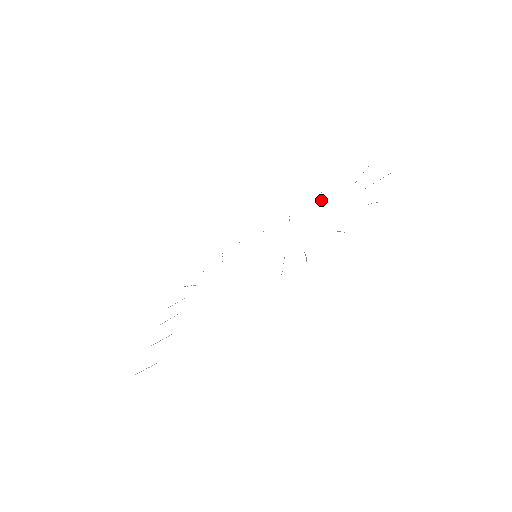
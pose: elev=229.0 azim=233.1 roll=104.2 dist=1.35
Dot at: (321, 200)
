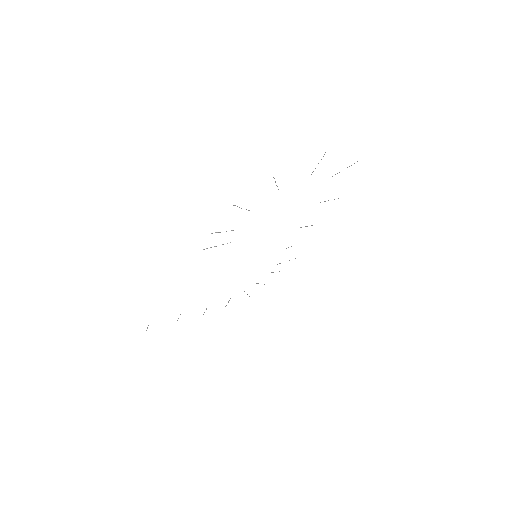
Dot at: occluded
